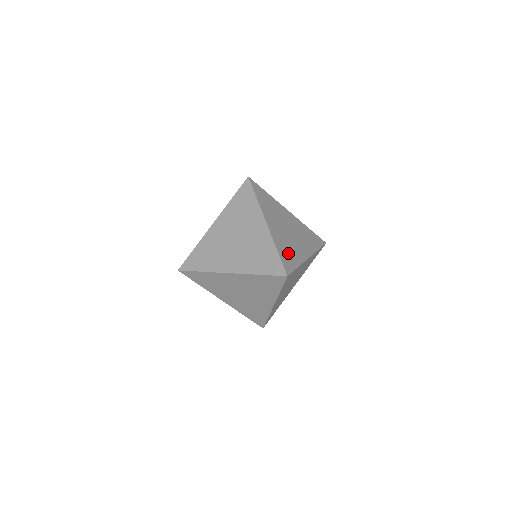
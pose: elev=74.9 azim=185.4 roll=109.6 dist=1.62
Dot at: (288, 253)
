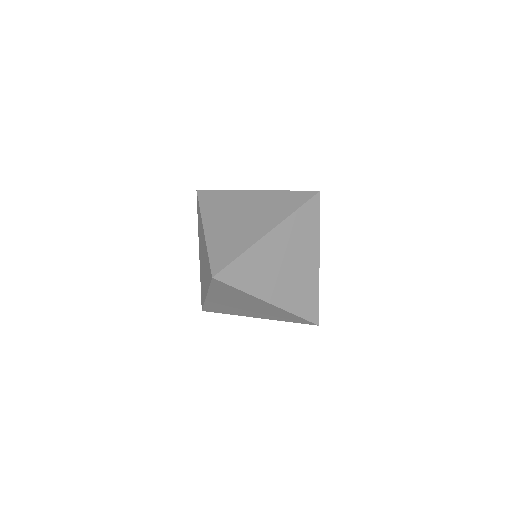
Dot at: occluded
